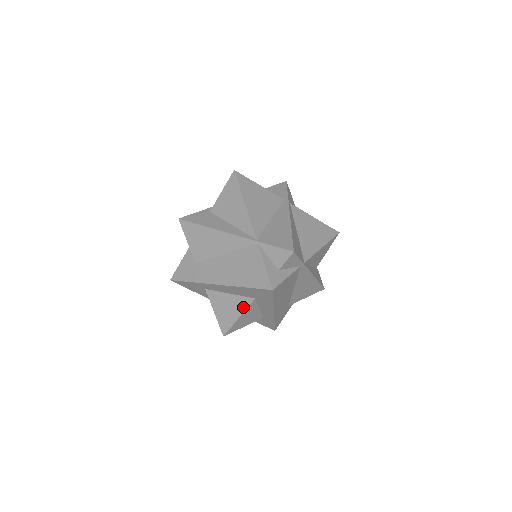
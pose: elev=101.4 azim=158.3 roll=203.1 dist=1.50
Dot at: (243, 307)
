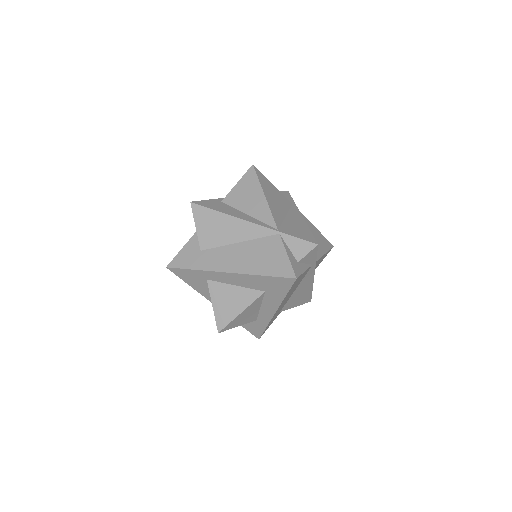
Dot at: (249, 301)
